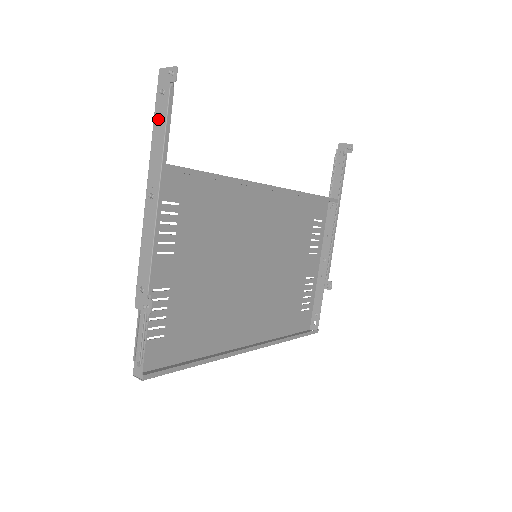
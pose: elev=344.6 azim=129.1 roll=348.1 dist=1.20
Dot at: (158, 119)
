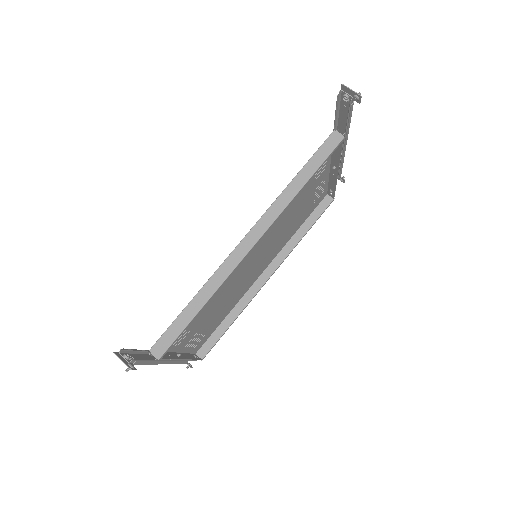
Dot at: occluded
